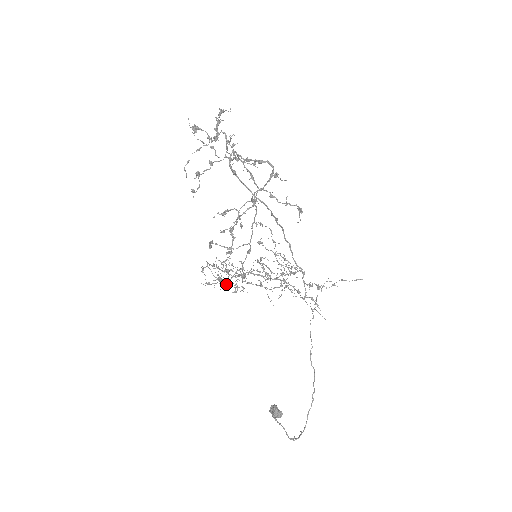
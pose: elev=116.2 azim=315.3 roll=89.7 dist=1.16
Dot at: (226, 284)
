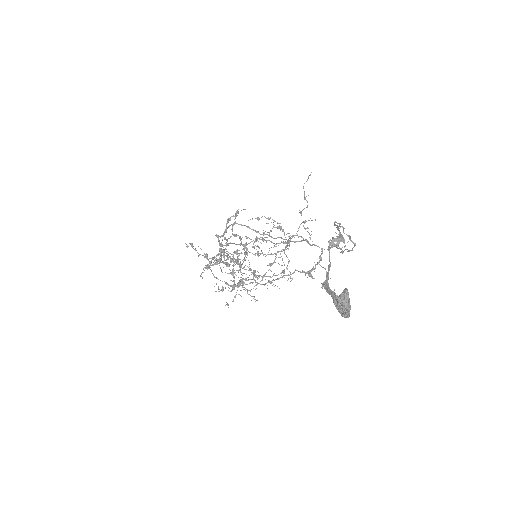
Dot at: (232, 272)
